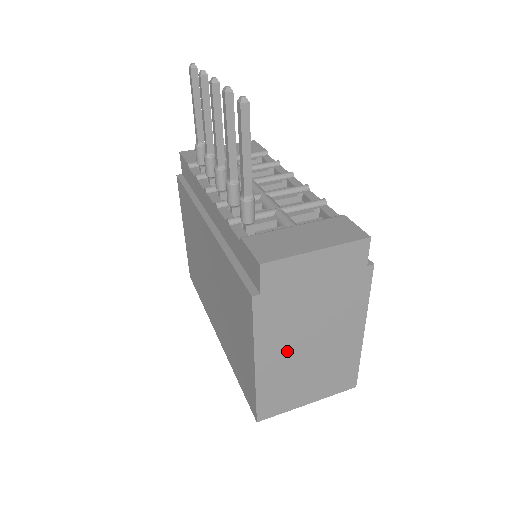
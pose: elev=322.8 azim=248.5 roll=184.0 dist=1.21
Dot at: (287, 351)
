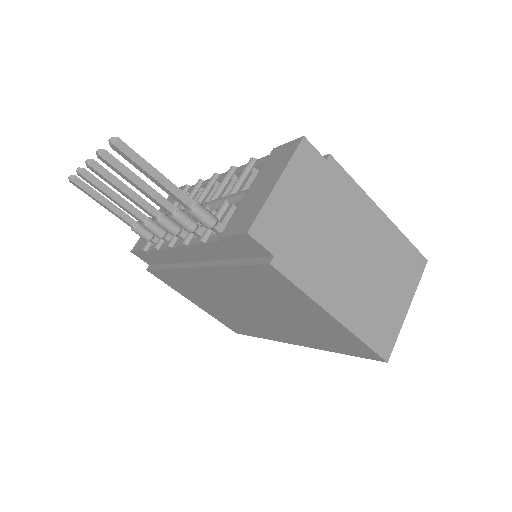
Dot at: (344, 282)
